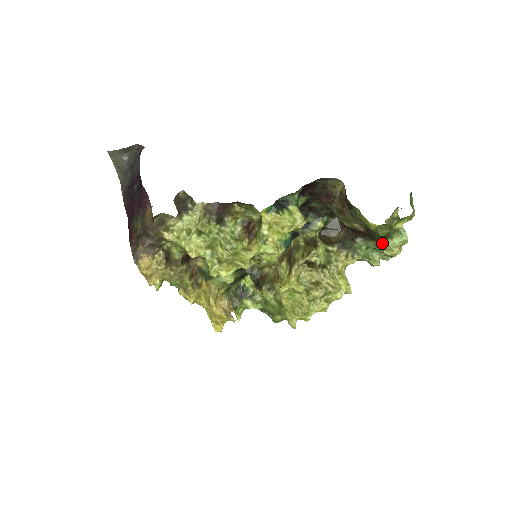
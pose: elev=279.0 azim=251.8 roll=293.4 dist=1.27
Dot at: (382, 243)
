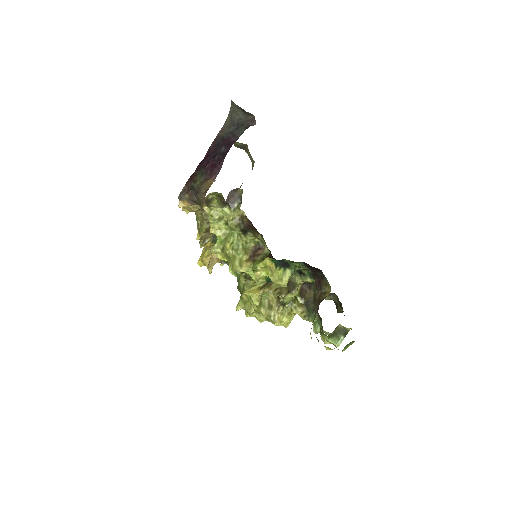
Dot at: occluded
